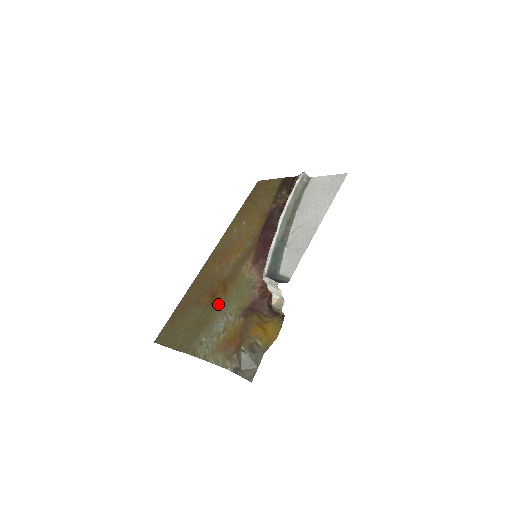
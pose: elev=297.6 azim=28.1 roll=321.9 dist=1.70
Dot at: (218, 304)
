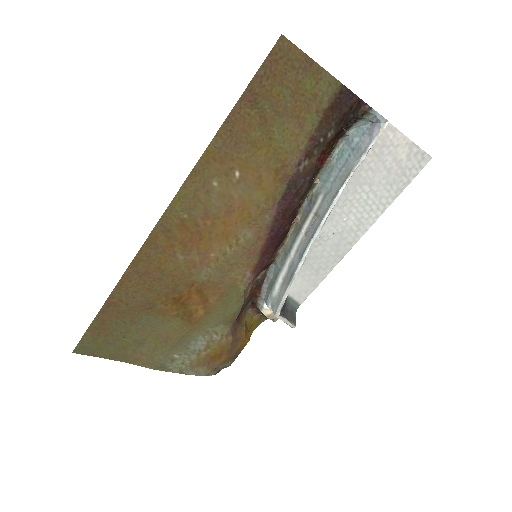
Dot at: (195, 321)
